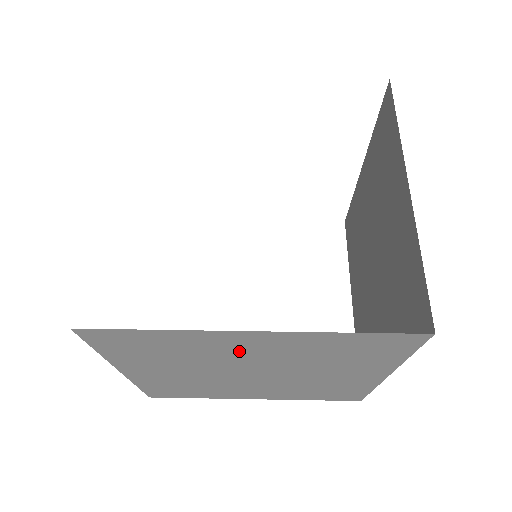
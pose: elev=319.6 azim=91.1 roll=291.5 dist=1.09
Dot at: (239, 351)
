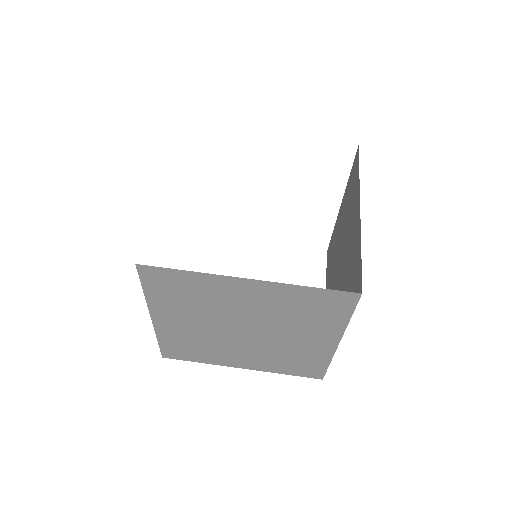
Dot at: (237, 301)
